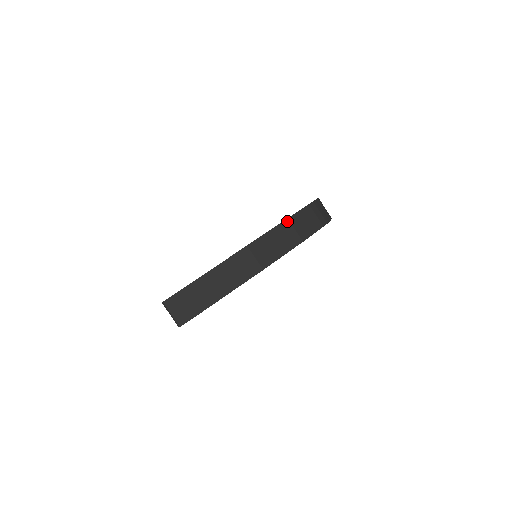
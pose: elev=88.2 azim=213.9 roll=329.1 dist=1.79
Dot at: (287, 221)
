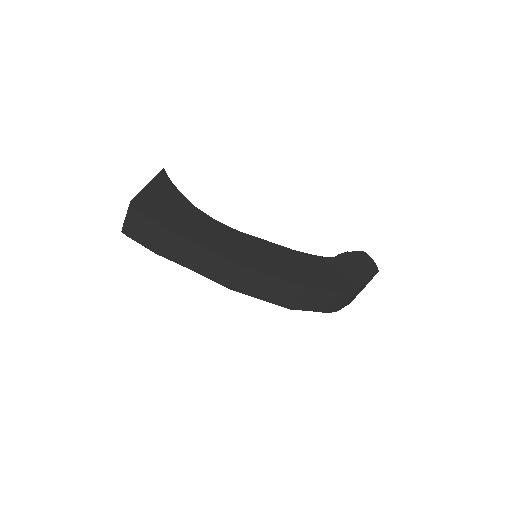
Dot at: (303, 289)
